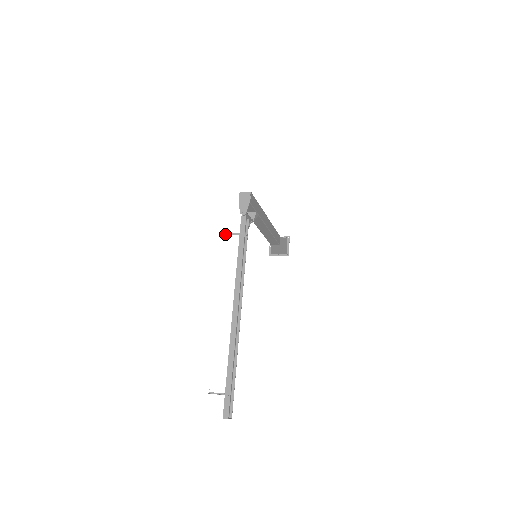
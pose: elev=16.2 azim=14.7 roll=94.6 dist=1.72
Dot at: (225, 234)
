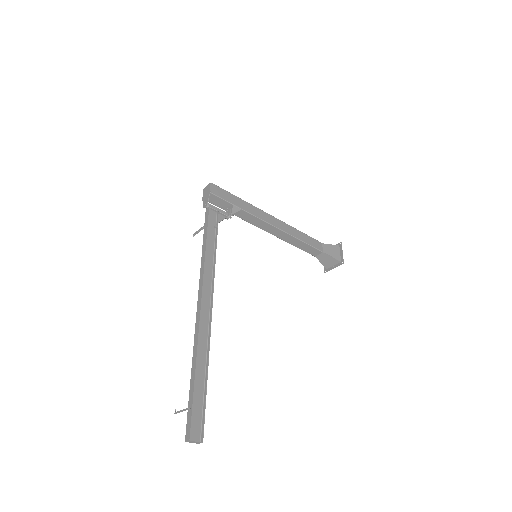
Dot at: (194, 235)
